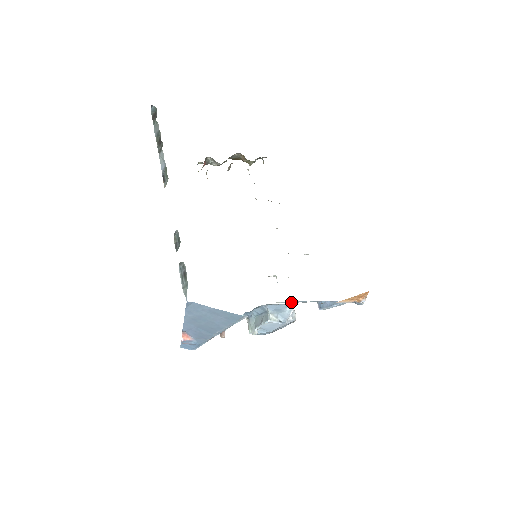
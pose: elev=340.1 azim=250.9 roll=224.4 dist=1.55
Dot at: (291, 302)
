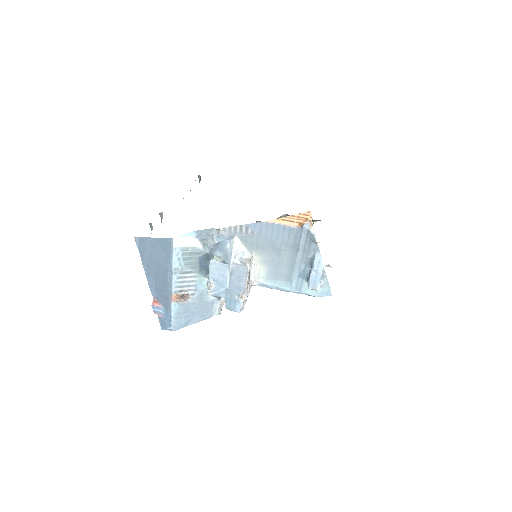
Dot at: (279, 286)
